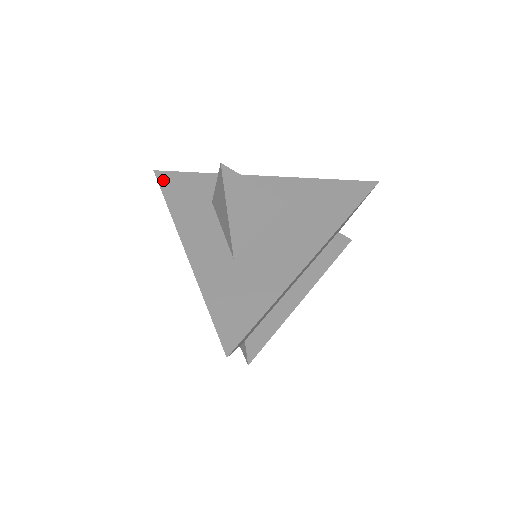
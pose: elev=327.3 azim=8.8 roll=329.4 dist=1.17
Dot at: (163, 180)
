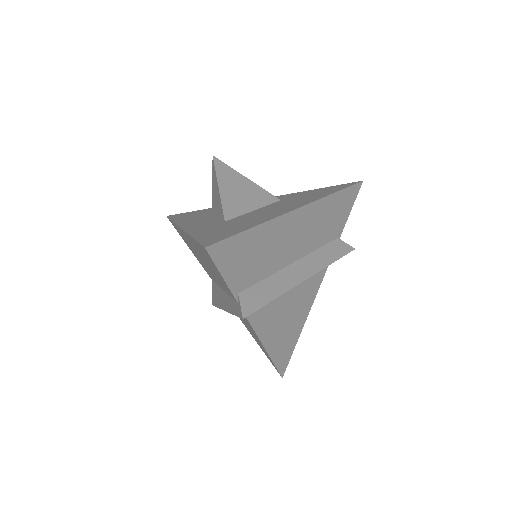
Dot at: (173, 216)
